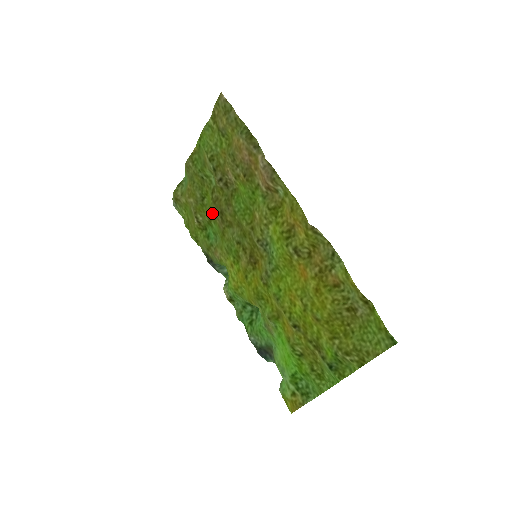
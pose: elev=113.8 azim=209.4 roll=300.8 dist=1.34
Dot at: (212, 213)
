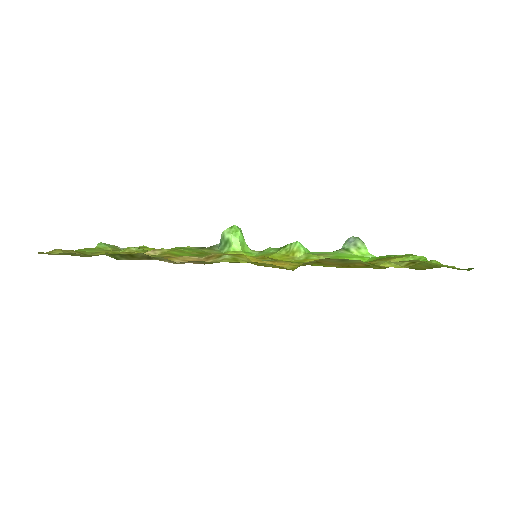
Dot at: occluded
